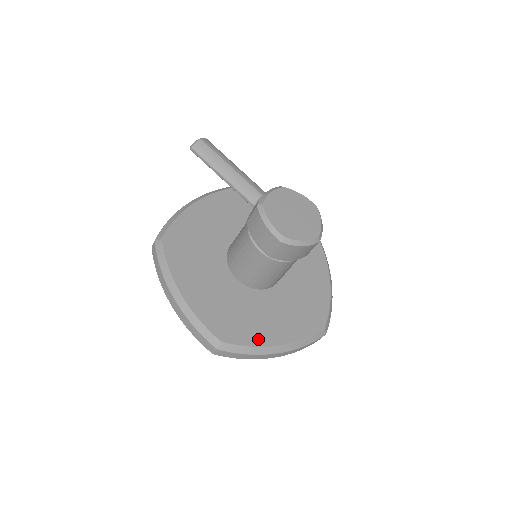
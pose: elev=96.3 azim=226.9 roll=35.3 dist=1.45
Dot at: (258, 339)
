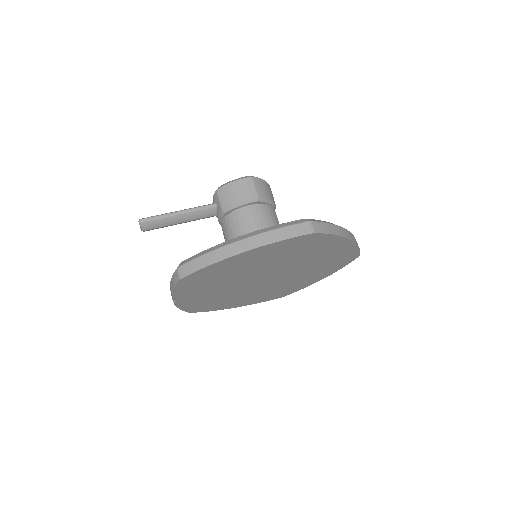
Dot at: occluded
